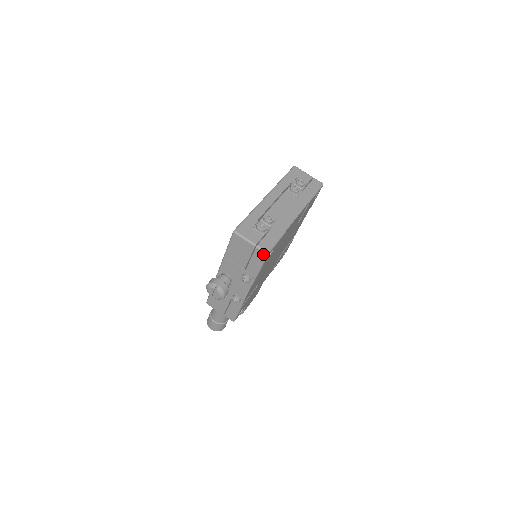
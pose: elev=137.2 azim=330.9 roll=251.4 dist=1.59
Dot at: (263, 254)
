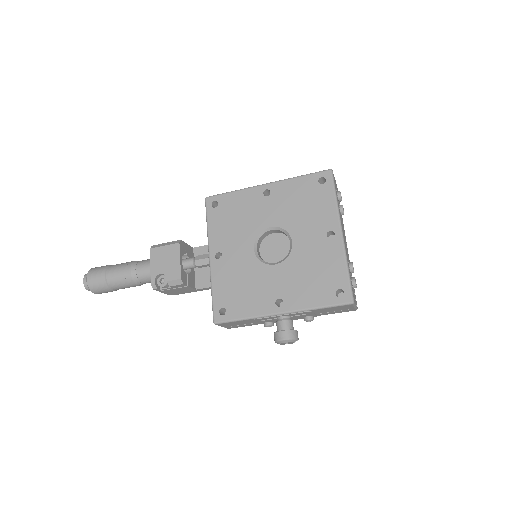
Dot at: (353, 310)
